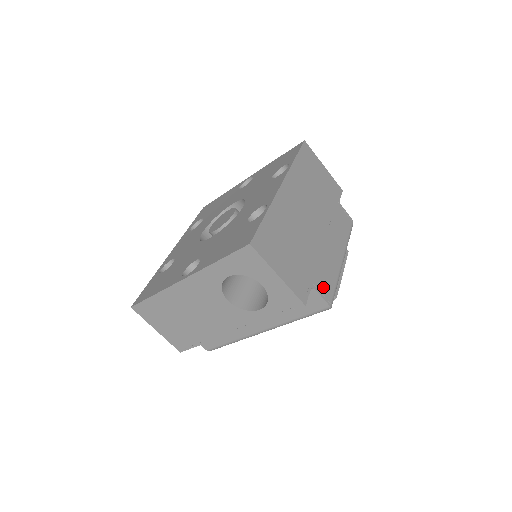
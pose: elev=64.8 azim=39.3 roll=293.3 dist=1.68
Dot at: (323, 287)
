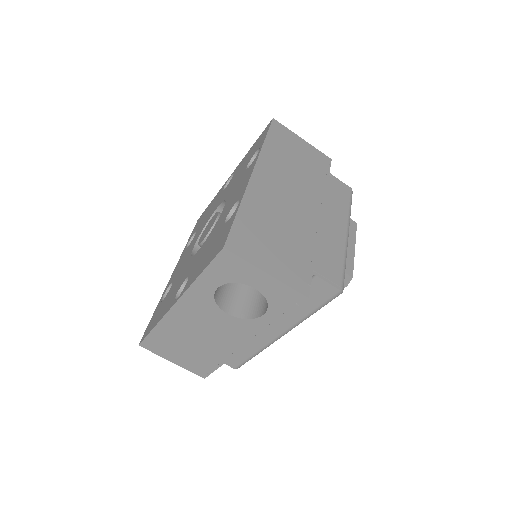
Dot at: (327, 271)
